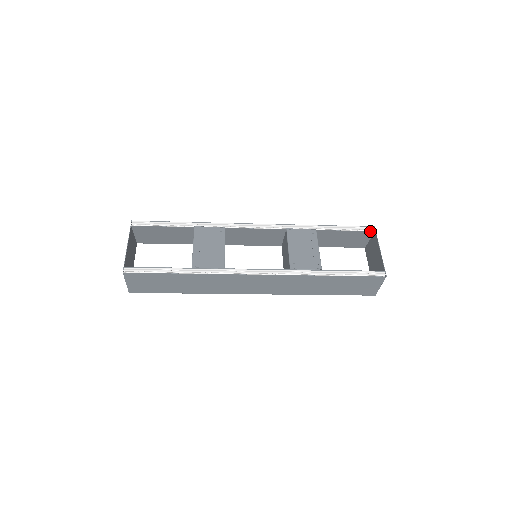
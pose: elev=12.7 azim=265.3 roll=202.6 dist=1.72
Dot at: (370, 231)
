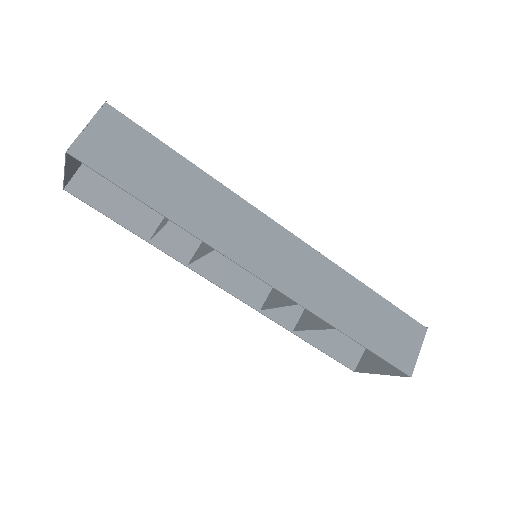
Dot at: occluded
